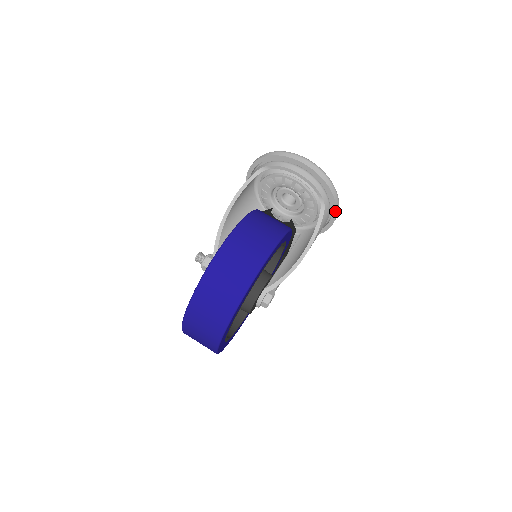
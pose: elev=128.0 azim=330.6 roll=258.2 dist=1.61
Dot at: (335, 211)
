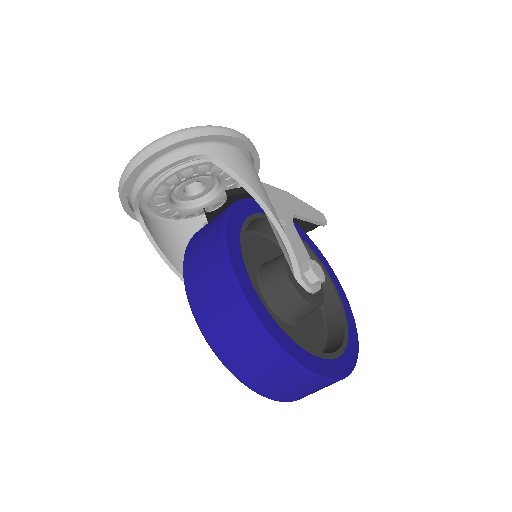
Dot at: (224, 137)
